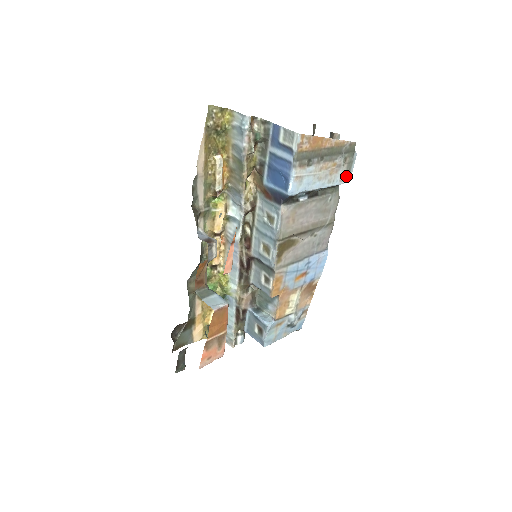
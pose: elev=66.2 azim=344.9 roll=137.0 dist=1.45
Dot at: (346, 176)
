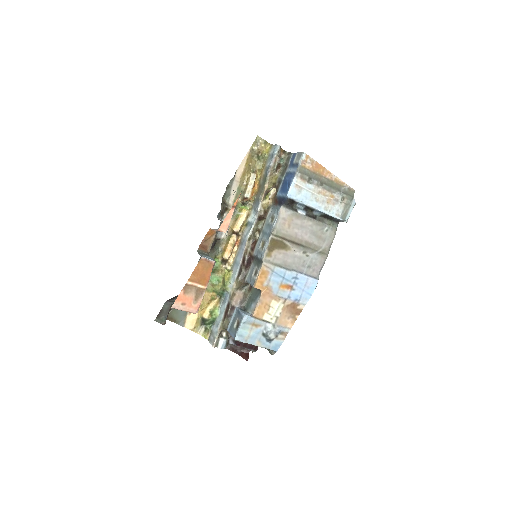
Dot at: (343, 215)
